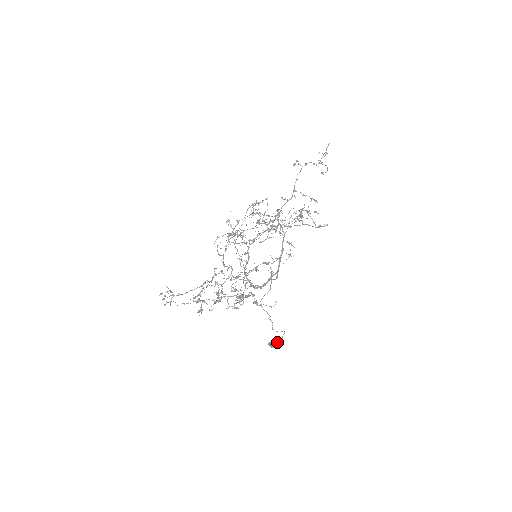
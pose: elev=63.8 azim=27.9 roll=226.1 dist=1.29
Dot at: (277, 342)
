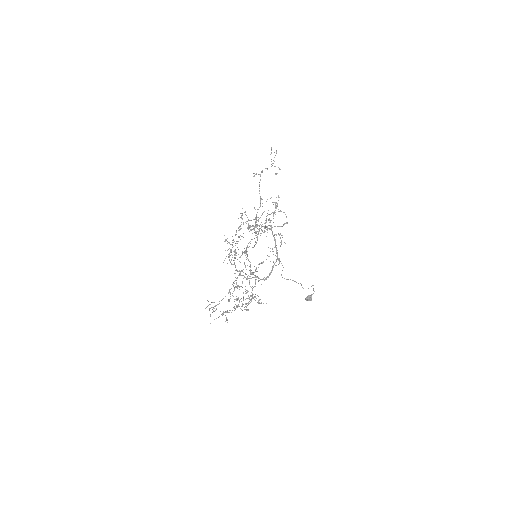
Dot at: (311, 296)
